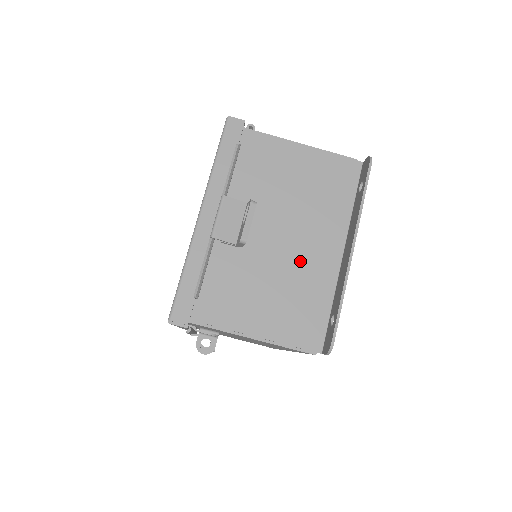
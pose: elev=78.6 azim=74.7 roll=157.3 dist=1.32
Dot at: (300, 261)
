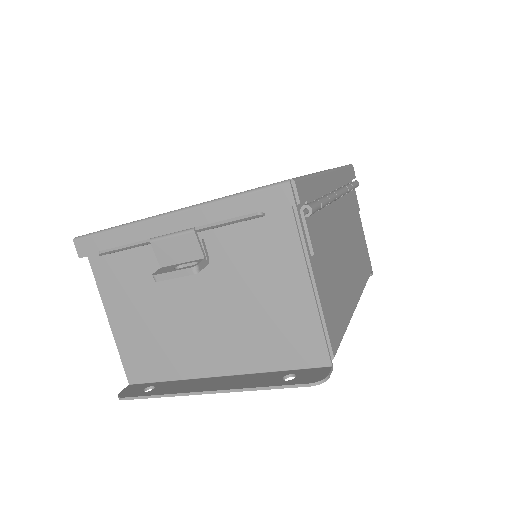
Dot at: (189, 335)
